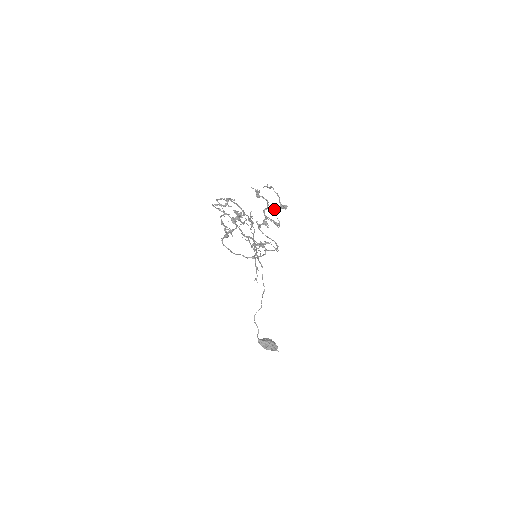
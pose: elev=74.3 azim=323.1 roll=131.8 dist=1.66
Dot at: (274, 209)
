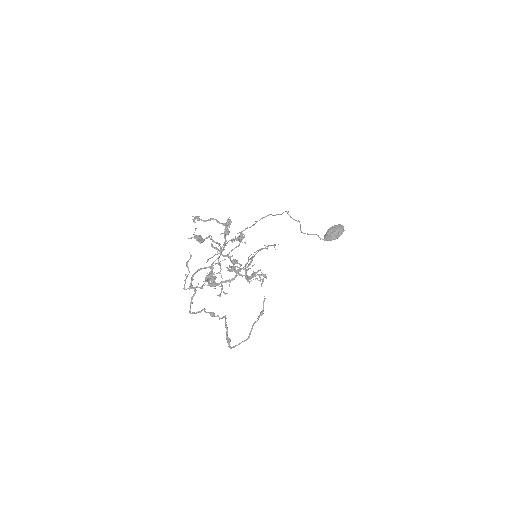
Dot at: (225, 241)
